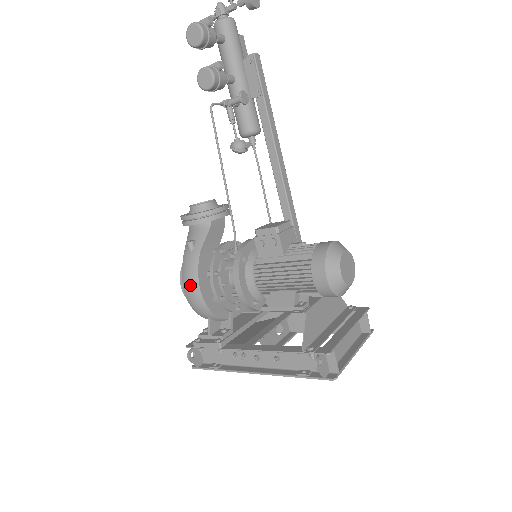
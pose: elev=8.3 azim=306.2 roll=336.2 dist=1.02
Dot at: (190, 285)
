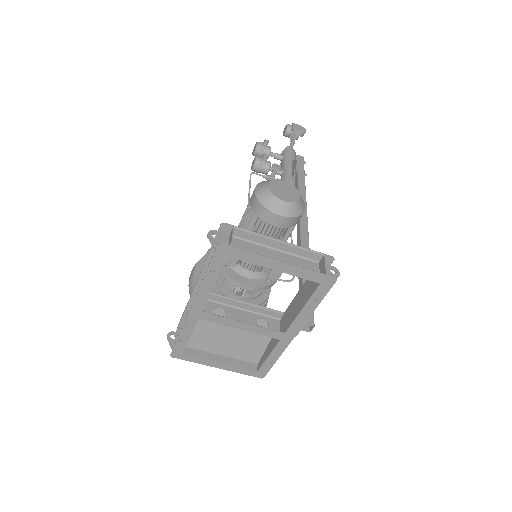
Dot at: (192, 271)
